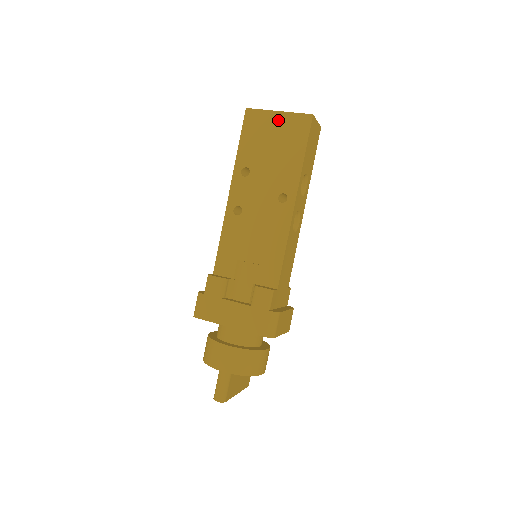
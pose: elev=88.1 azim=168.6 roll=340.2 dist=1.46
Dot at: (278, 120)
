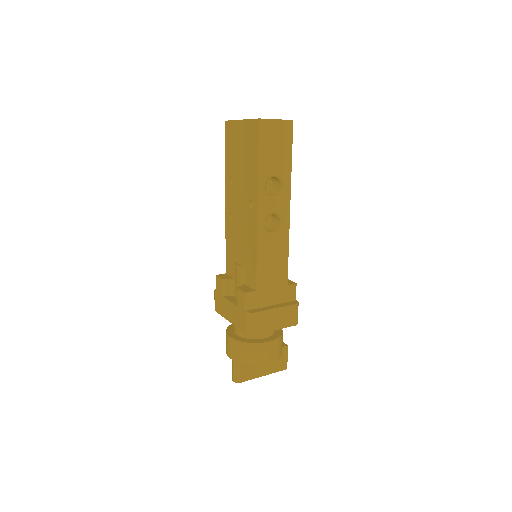
Dot at: (241, 129)
